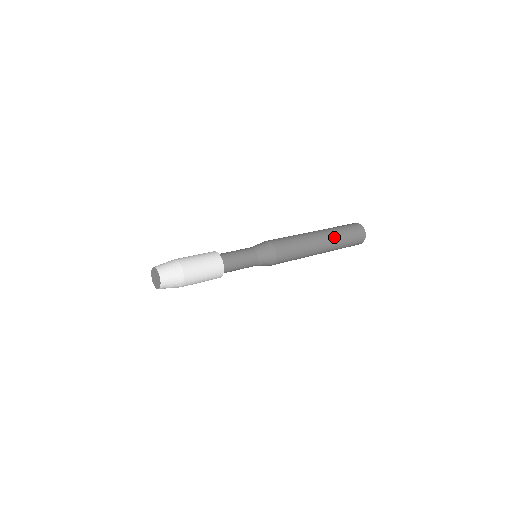
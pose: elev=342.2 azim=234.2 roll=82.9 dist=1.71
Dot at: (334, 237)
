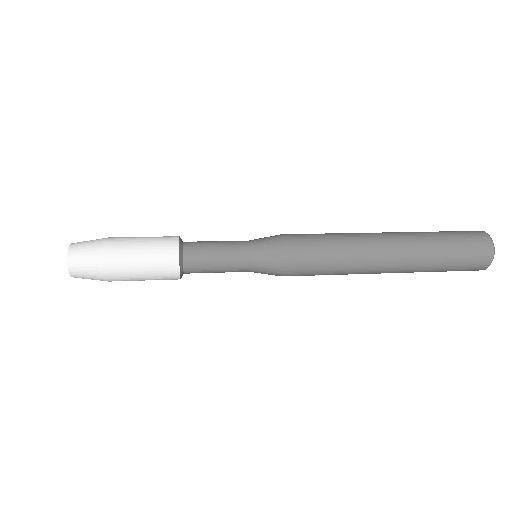
Dot at: (418, 256)
